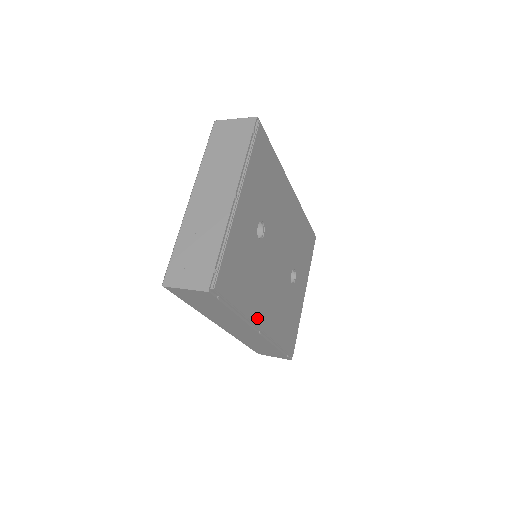
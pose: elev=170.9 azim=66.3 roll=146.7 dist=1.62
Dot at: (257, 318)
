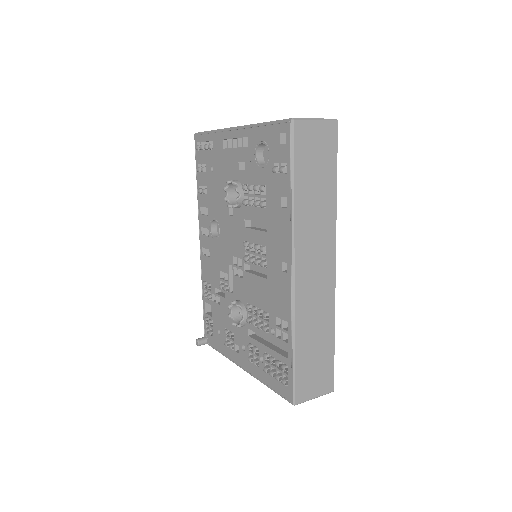
Dot at: occluded
